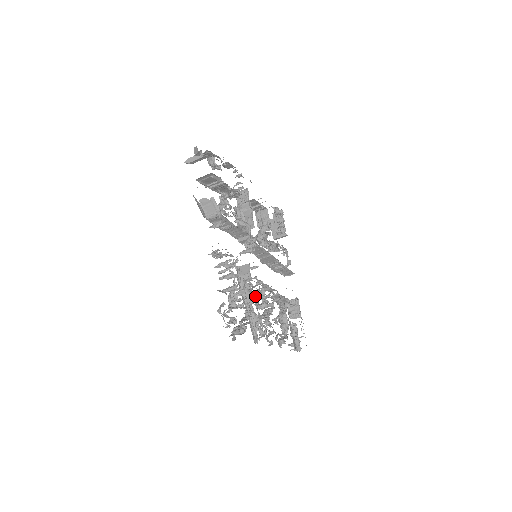
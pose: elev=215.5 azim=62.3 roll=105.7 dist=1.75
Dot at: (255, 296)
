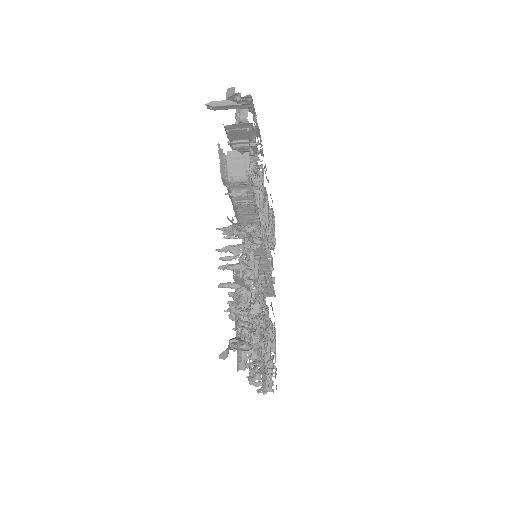
Dot at: (258, 304)
